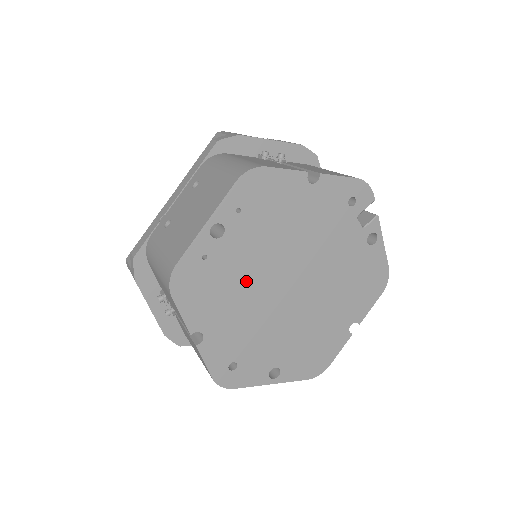
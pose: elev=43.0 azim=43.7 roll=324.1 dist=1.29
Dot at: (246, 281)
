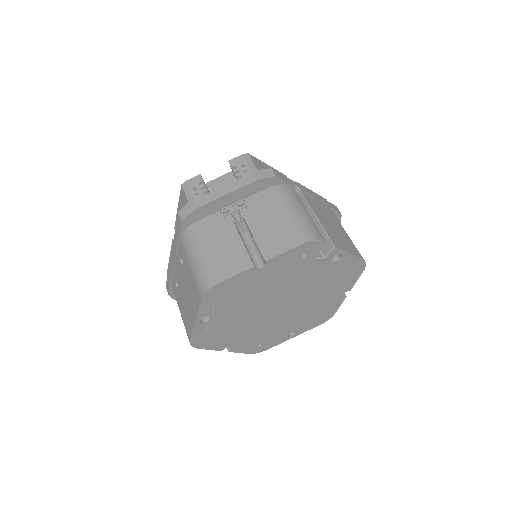
Dot at: (243, 322)
